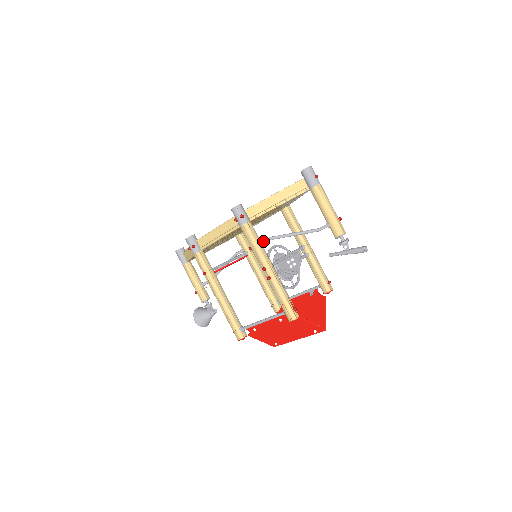
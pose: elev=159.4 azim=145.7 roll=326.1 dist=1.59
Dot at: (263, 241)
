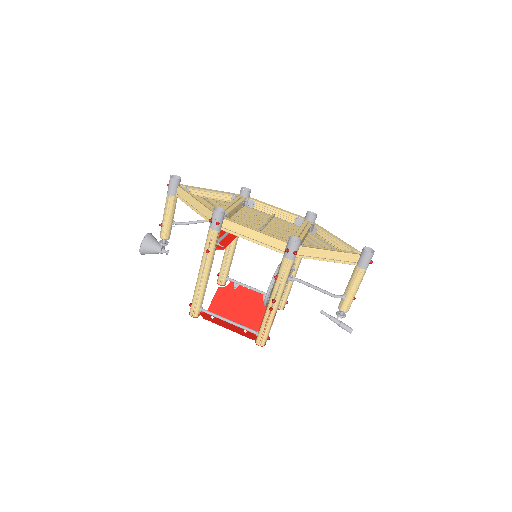
Dot at: (291, 279)
